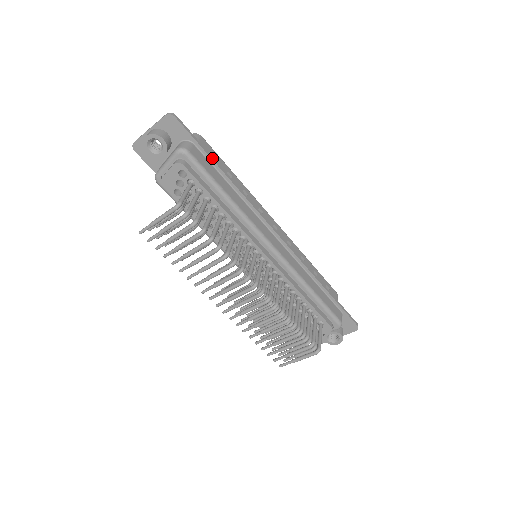
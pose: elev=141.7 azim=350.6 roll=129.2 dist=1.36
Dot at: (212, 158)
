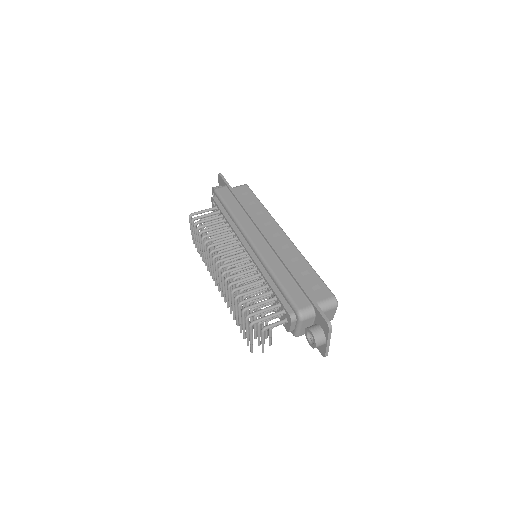
Dot at: (233, 191)
